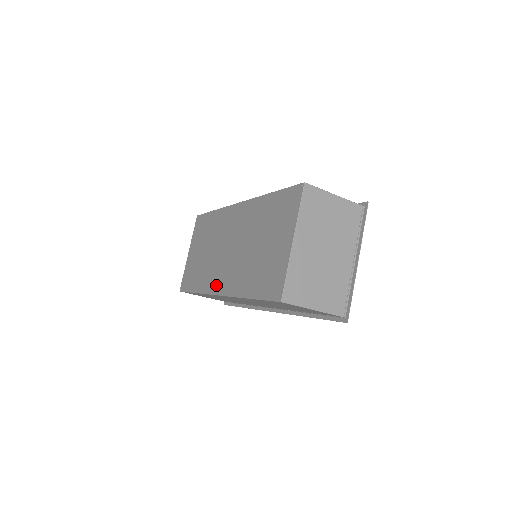
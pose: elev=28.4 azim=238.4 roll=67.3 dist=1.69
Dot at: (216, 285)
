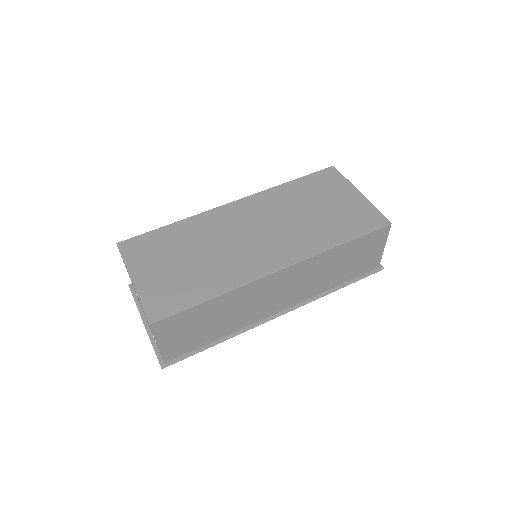
Dot at: (265, 265)
